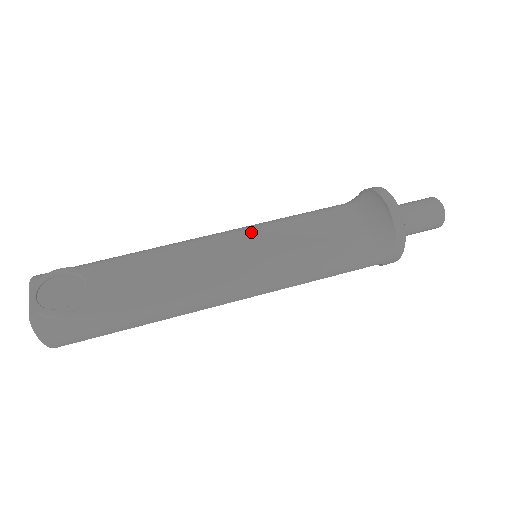
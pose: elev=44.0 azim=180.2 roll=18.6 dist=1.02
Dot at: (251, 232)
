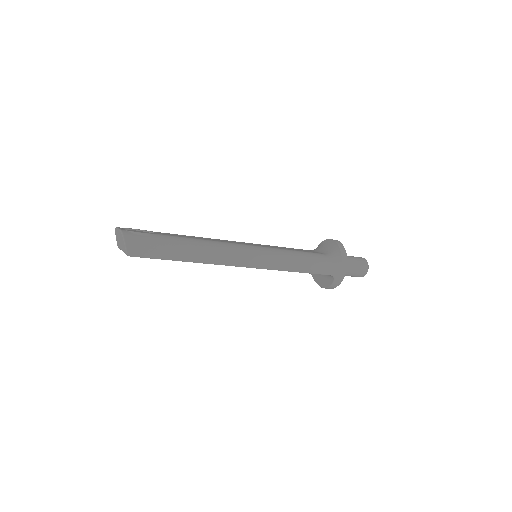
Dot at: occluded
